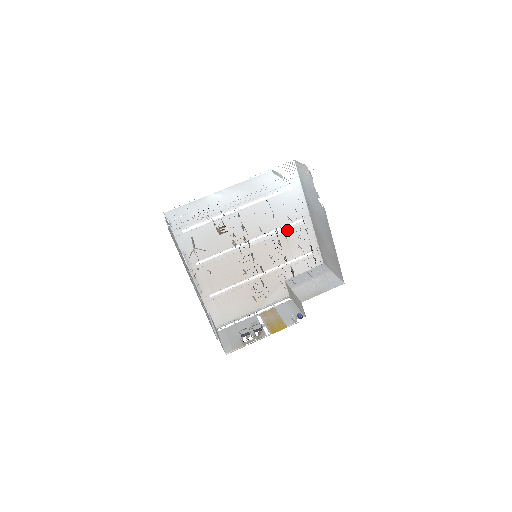
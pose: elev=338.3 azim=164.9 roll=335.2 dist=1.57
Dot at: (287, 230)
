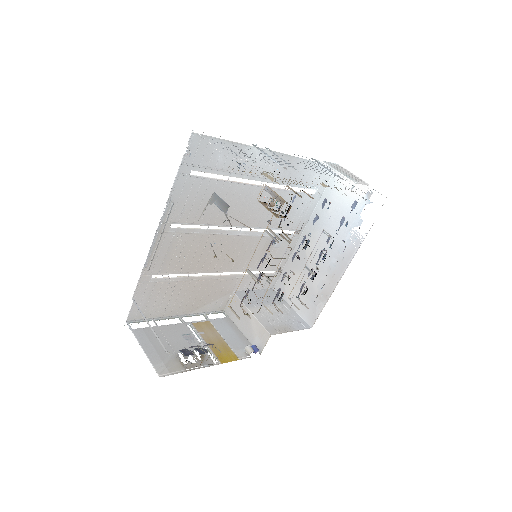
Dot at: occluded
